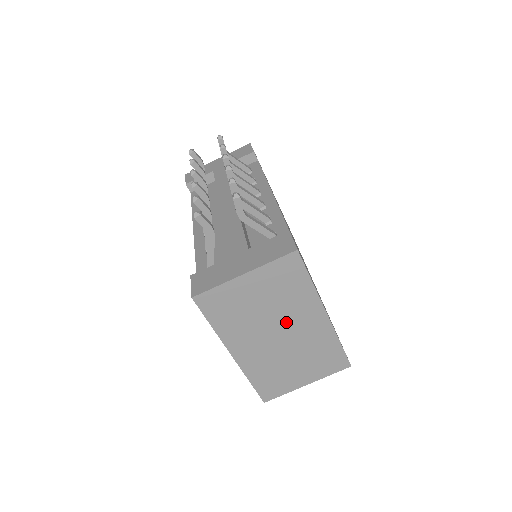
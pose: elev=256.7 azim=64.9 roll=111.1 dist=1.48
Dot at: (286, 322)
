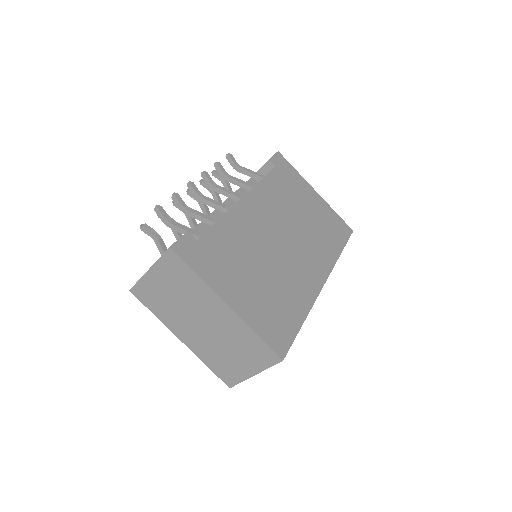
Dot at: (200, 312)
